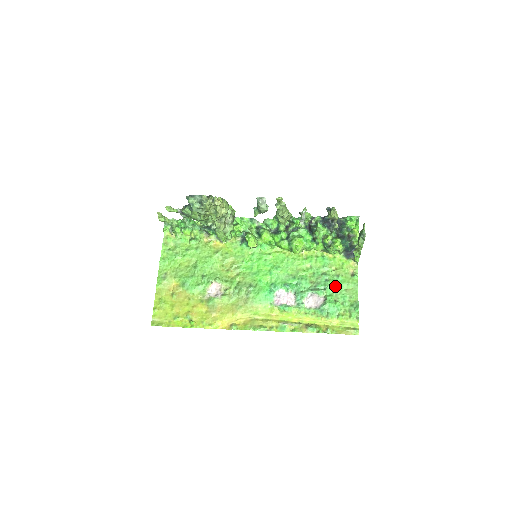
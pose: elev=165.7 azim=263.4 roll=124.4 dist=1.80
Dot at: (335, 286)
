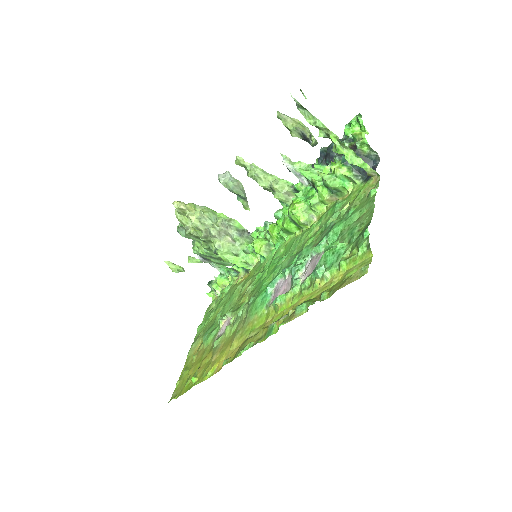
Dot at: (341, 226)
